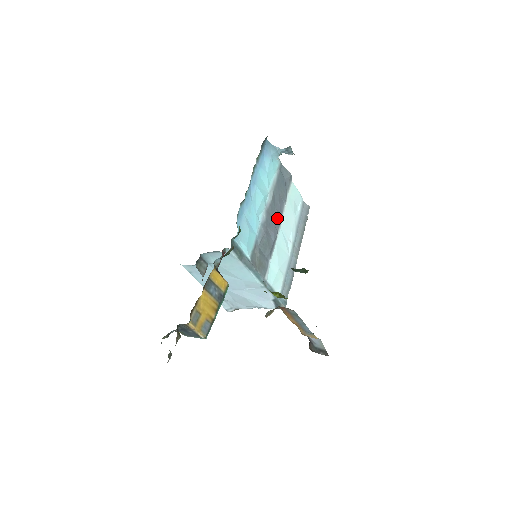
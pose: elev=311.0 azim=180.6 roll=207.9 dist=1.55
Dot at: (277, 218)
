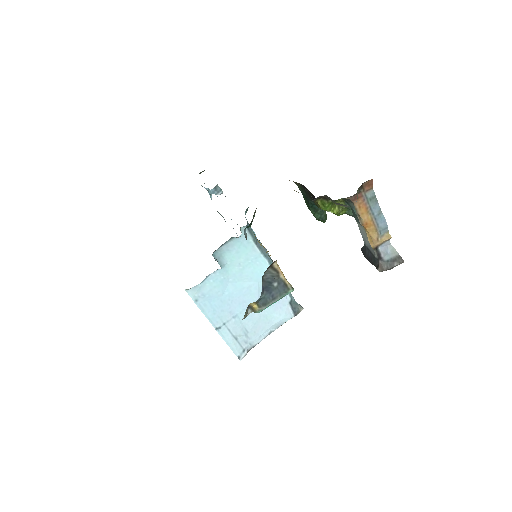
Dot at: occluded
